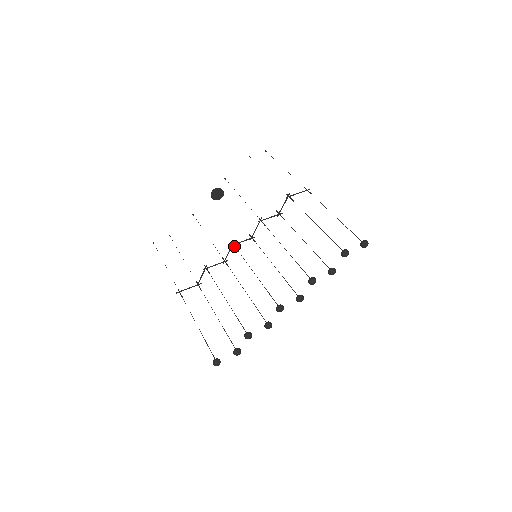
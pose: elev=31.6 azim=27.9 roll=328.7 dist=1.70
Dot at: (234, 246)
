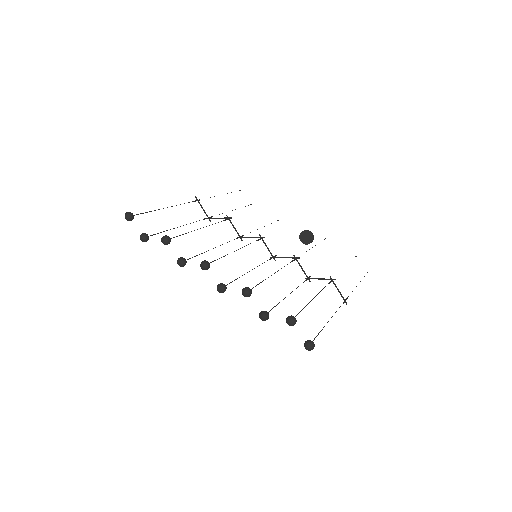
Dot at: (260, 238)
